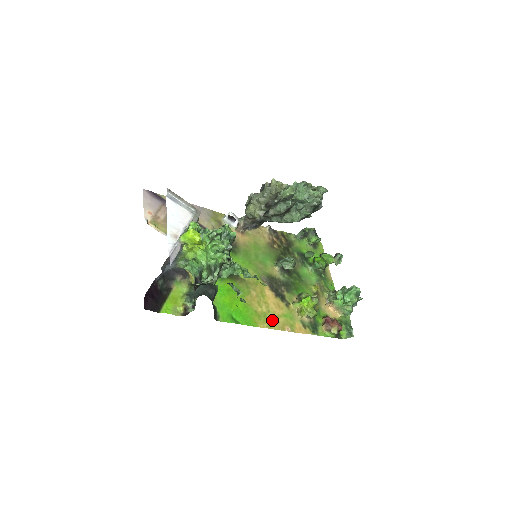
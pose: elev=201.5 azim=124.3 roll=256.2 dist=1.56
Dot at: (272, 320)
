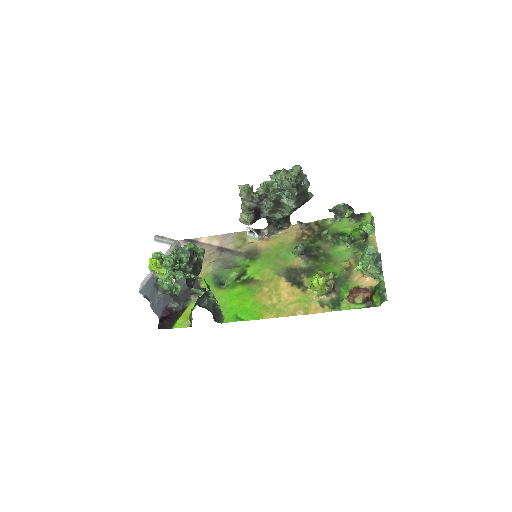
Dot at: (282, 309)
